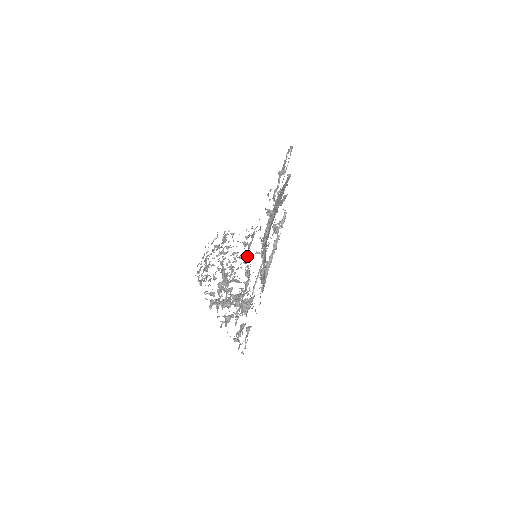
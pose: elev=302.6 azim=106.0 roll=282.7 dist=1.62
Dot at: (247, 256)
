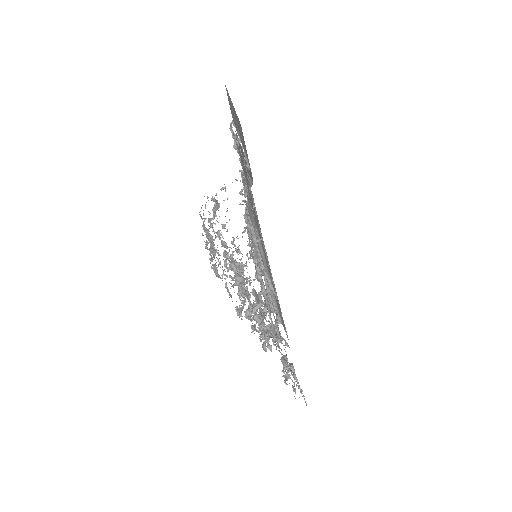
Dot at: (250, 235)
